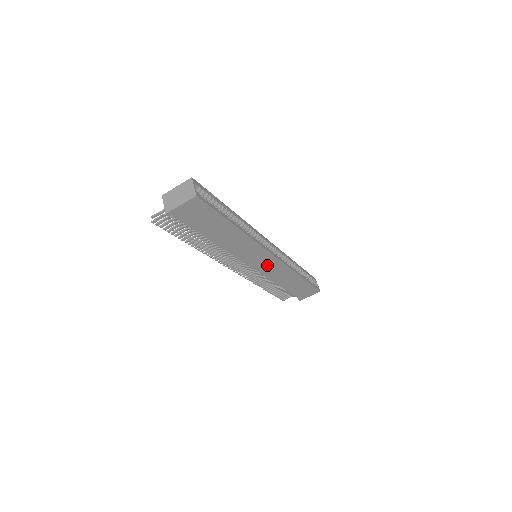
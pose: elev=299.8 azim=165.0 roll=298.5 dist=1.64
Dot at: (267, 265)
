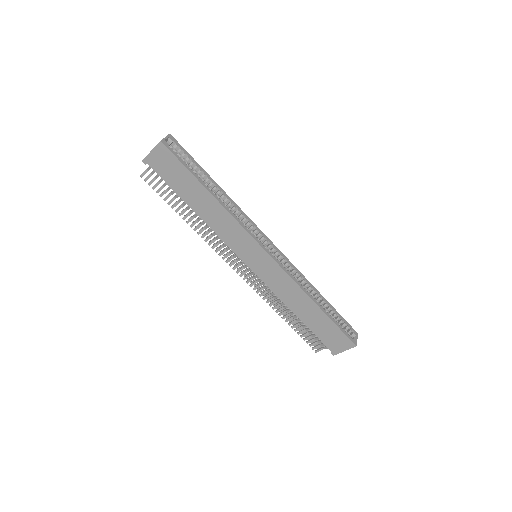
Dot at: (265, 268)
